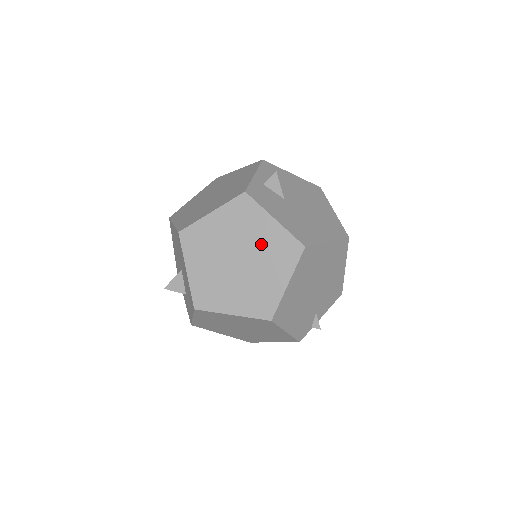
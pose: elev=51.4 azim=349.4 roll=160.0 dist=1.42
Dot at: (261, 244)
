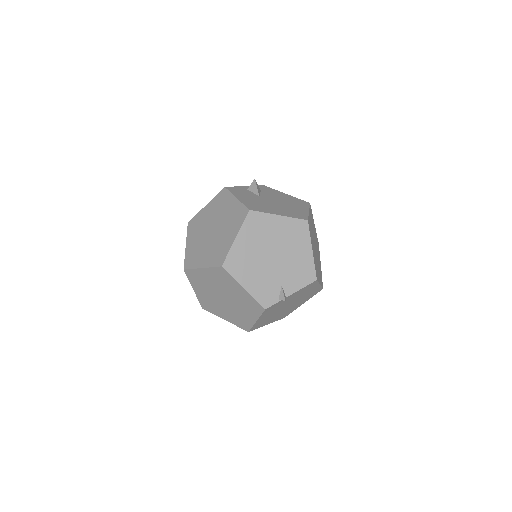
Dot at: (226, 216)
